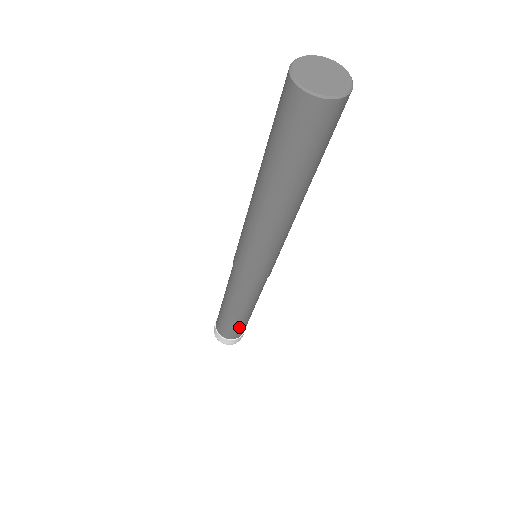
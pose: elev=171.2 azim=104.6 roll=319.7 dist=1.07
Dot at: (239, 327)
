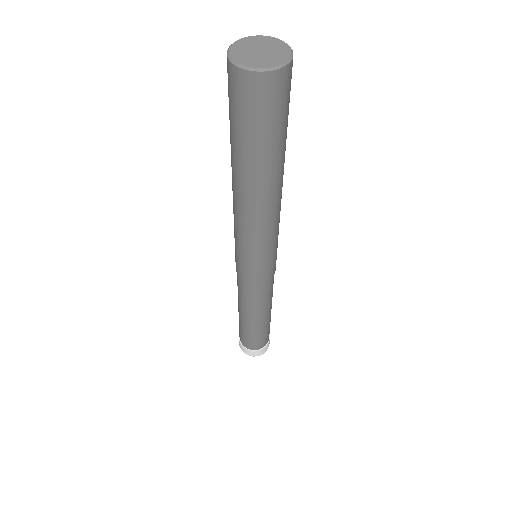
Dot at: (260, 335)
